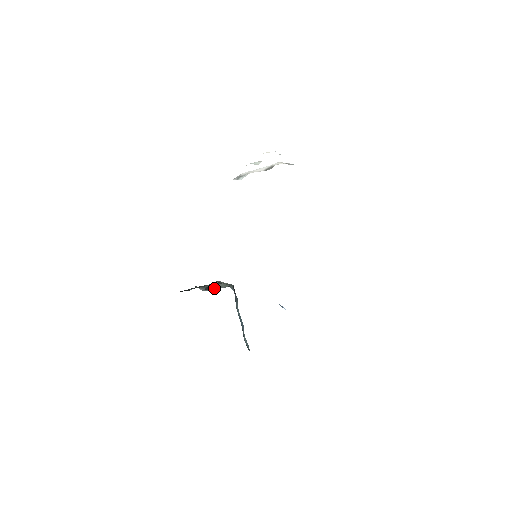
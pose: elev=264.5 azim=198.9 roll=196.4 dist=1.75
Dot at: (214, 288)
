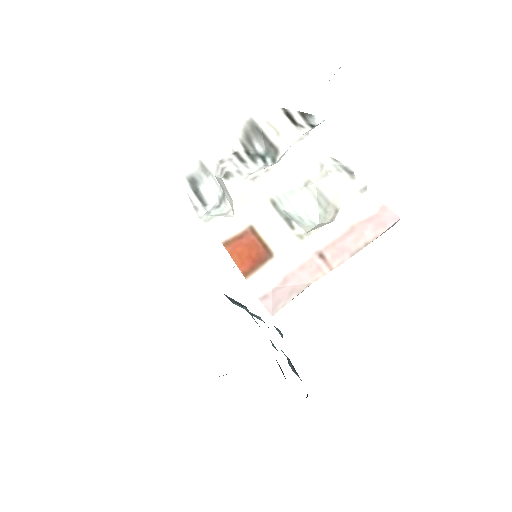
Dot at: occluded
